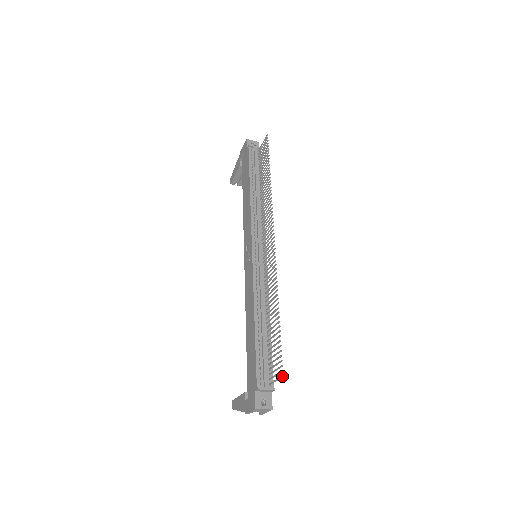
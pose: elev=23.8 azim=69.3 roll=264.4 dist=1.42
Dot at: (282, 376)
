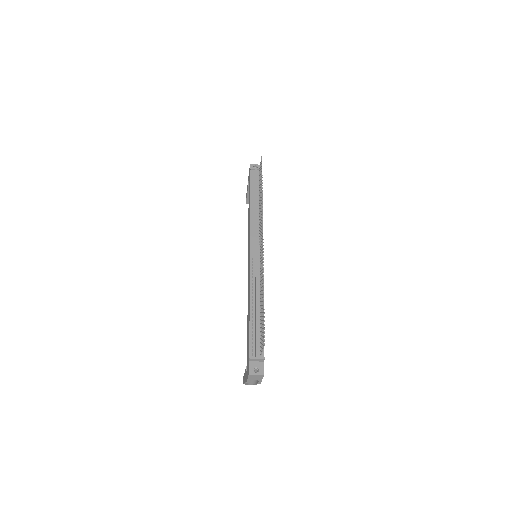
Dot at: (264, 344)
